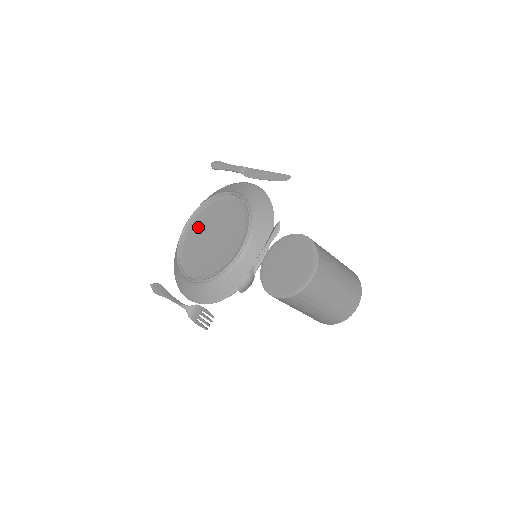
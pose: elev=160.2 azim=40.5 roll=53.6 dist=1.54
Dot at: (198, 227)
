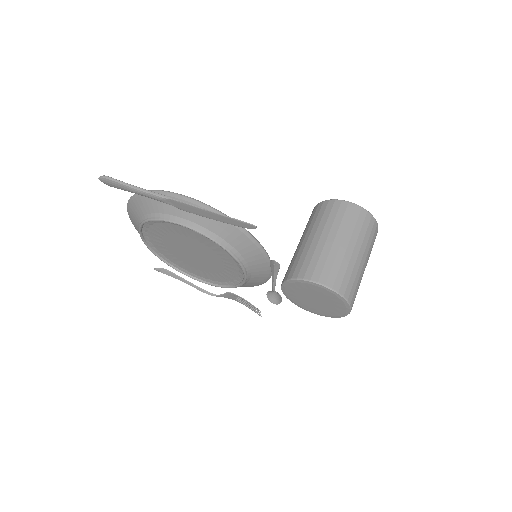
Dot at: (161, 242)
